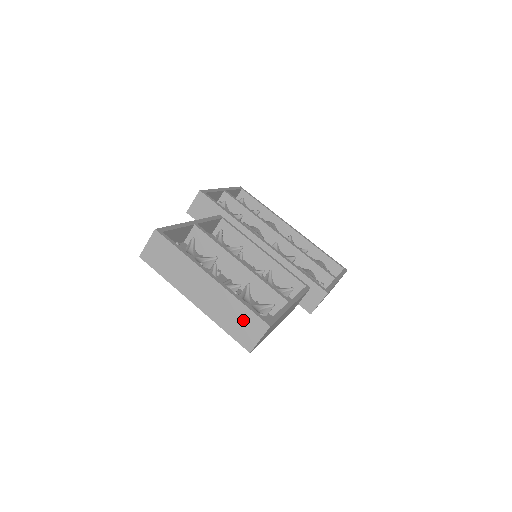
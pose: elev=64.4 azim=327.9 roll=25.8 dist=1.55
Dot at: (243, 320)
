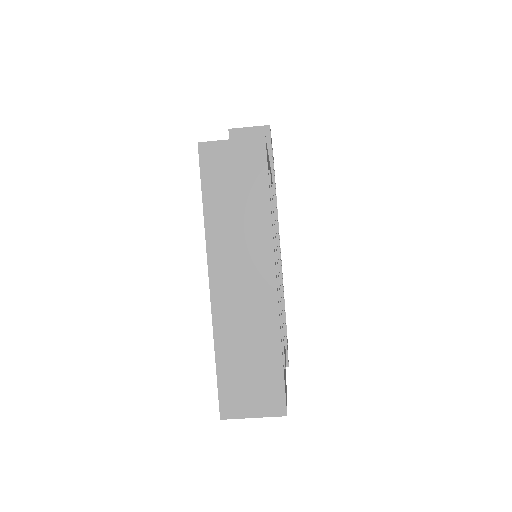
Dot at: (258, 373)
